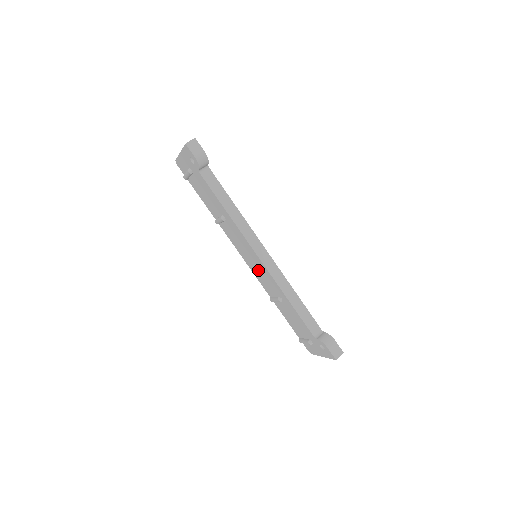
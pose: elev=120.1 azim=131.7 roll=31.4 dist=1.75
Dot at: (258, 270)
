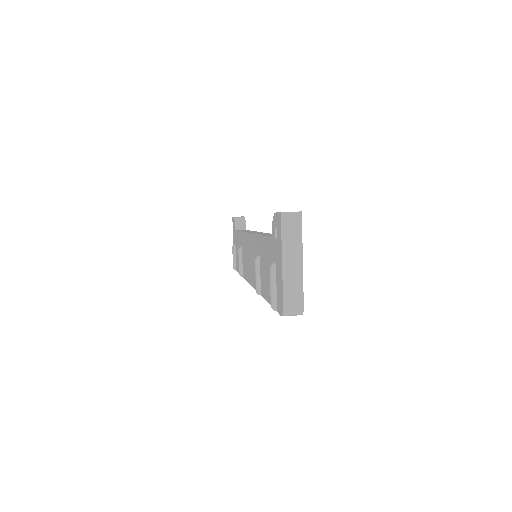
Dot at: (252, 263)
